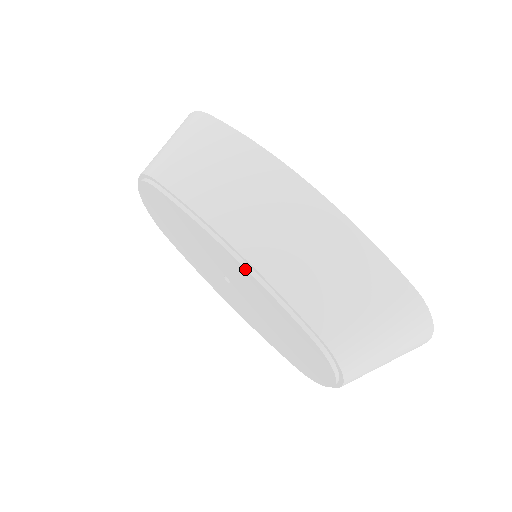
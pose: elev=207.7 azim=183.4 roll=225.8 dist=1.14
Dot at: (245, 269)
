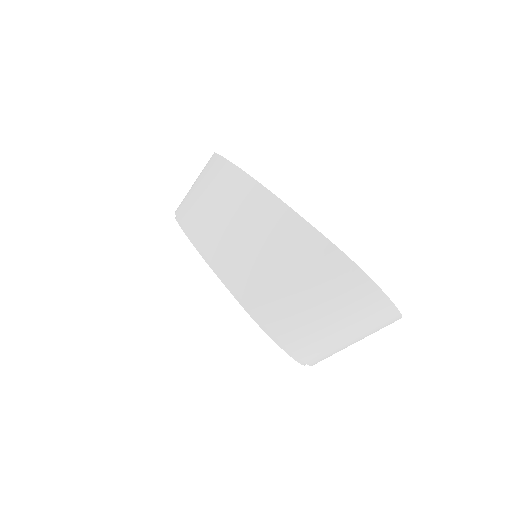
Dot at: occluded
